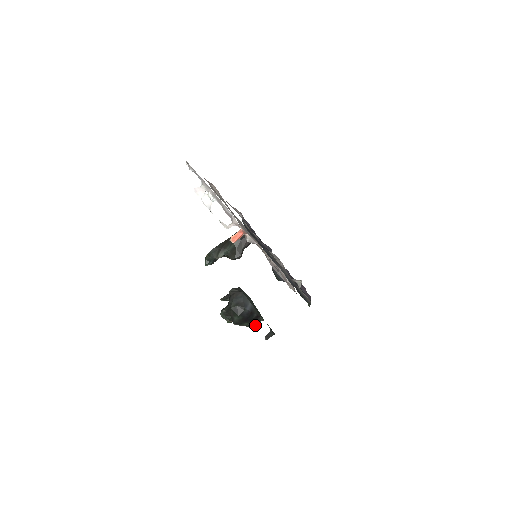
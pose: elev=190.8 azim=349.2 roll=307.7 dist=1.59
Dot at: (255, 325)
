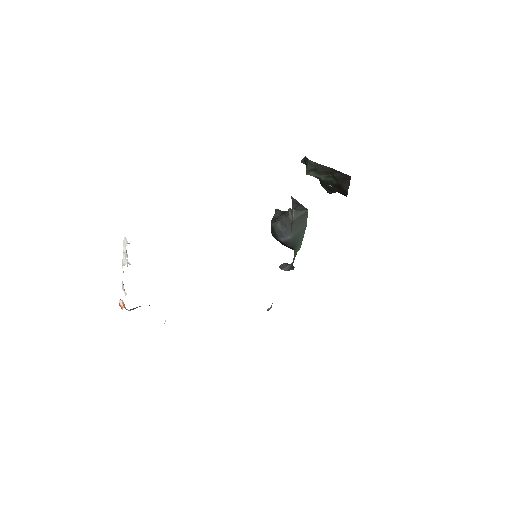
Dot at: occluded
